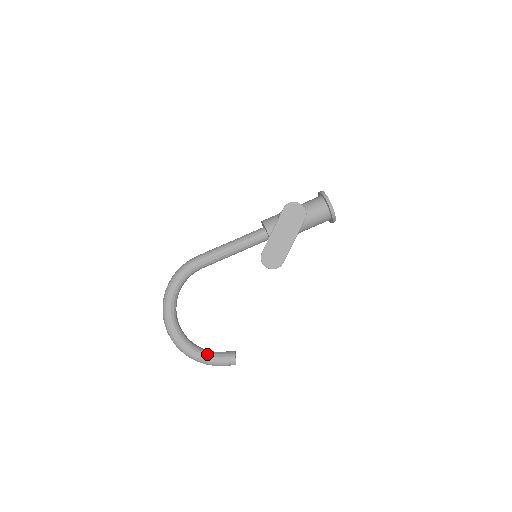
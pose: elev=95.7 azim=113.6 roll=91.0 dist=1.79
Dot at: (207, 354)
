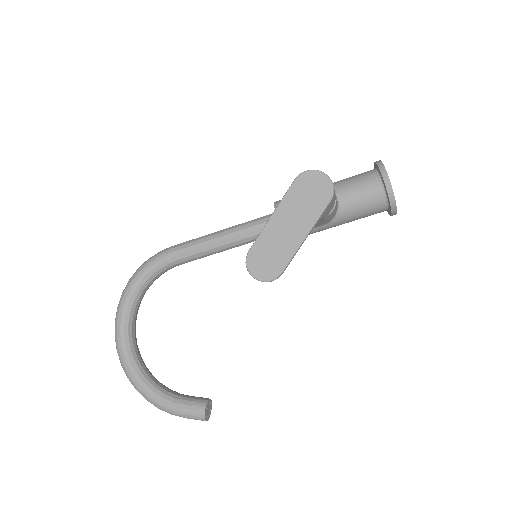
Dot at: (165, 396)
